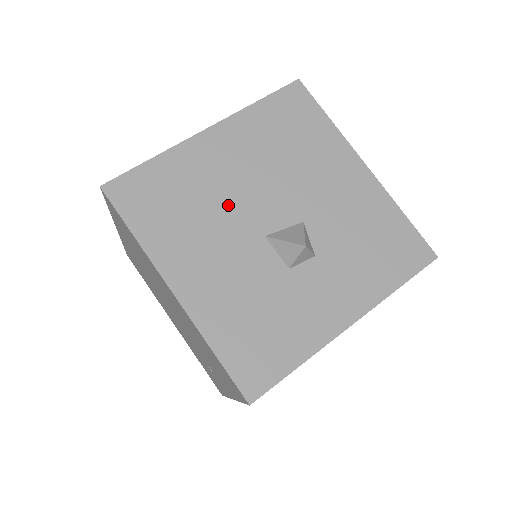
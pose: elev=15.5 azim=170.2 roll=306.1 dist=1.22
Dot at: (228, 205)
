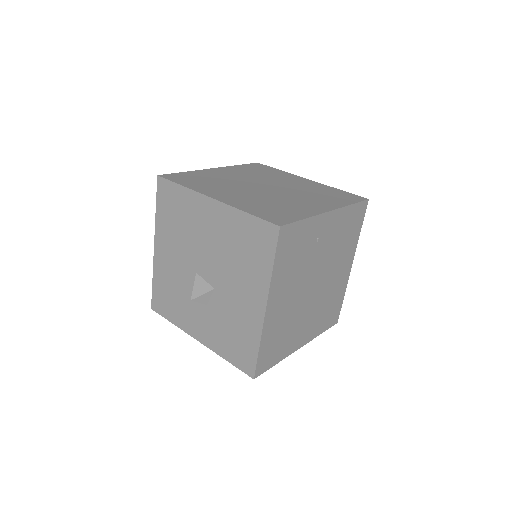
Dot at: (193, 243)
